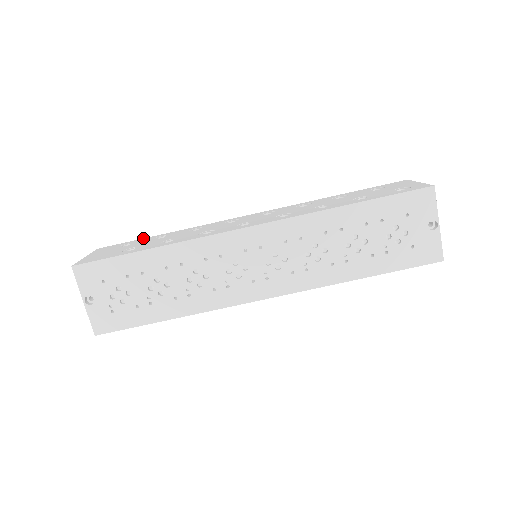
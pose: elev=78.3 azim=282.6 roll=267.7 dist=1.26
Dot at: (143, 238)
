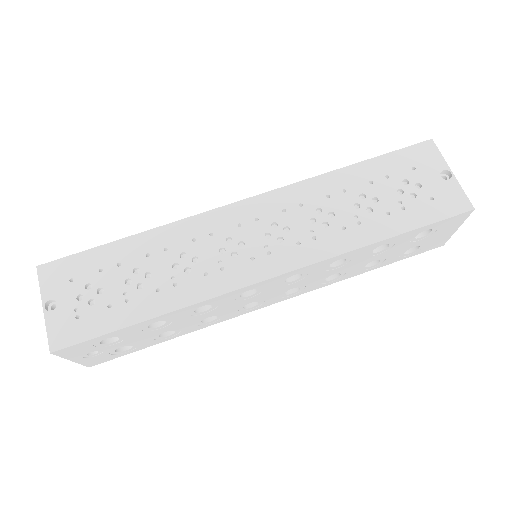
Dot at: occluded
